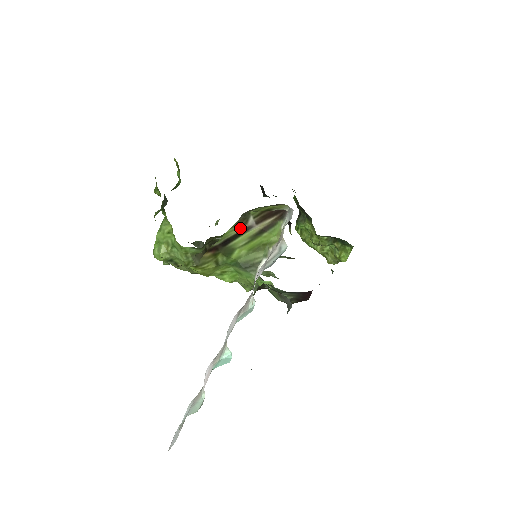
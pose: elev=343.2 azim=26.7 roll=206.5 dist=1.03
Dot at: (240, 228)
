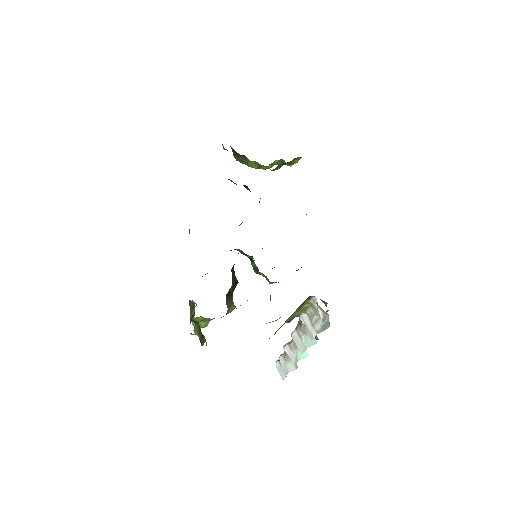
Dot at: occluded
